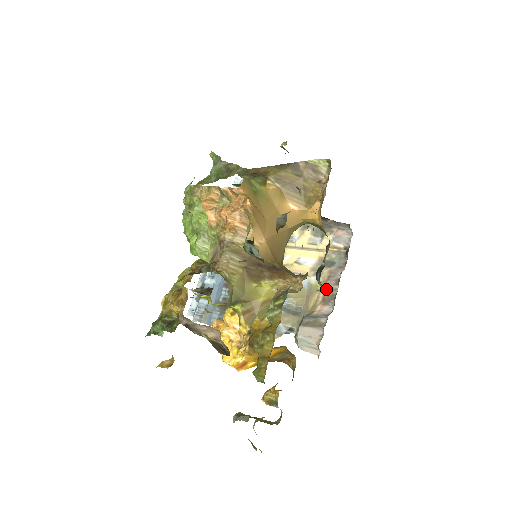
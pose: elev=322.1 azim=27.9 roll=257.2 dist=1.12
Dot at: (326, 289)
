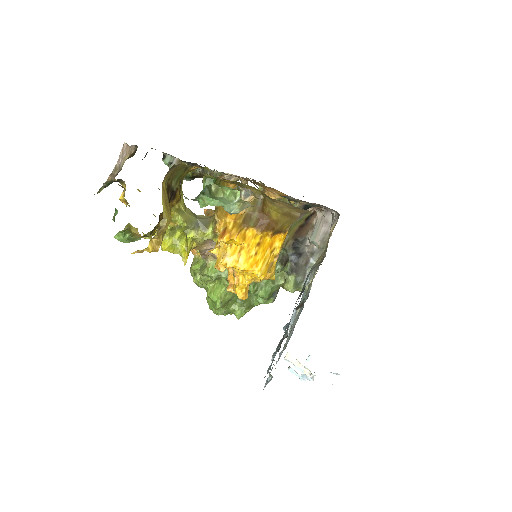
Dot at: occluded
